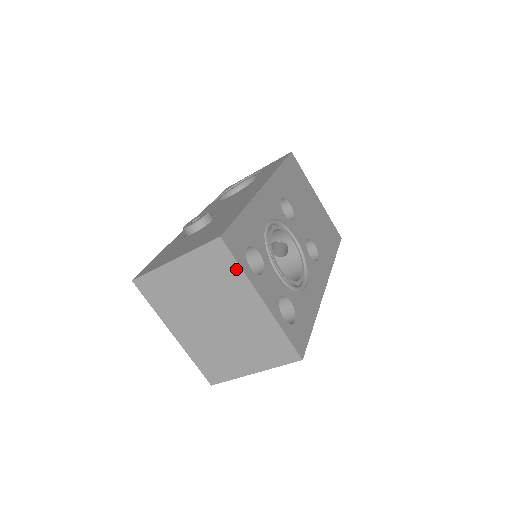
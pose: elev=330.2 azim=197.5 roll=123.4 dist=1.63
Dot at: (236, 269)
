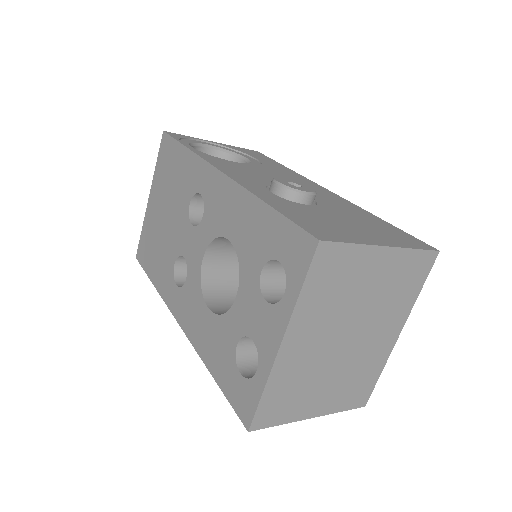
Dot at: (416, 291)
